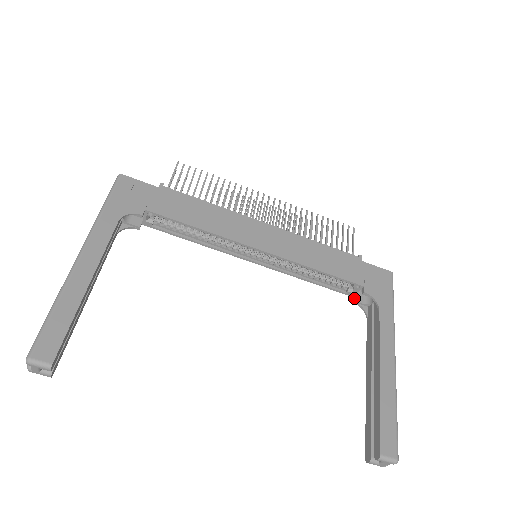
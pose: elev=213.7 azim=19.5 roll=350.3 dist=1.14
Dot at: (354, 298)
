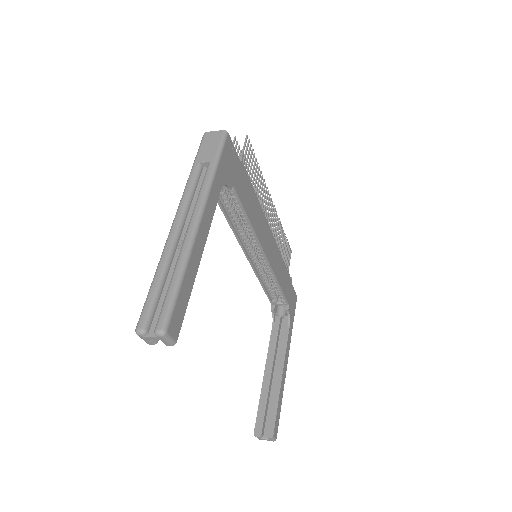
Dot at: (274, 307)
